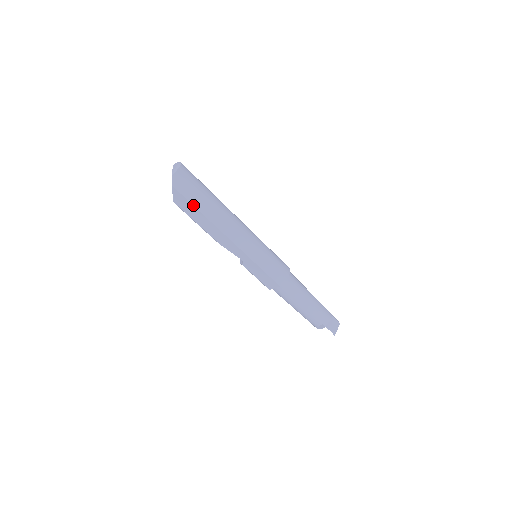
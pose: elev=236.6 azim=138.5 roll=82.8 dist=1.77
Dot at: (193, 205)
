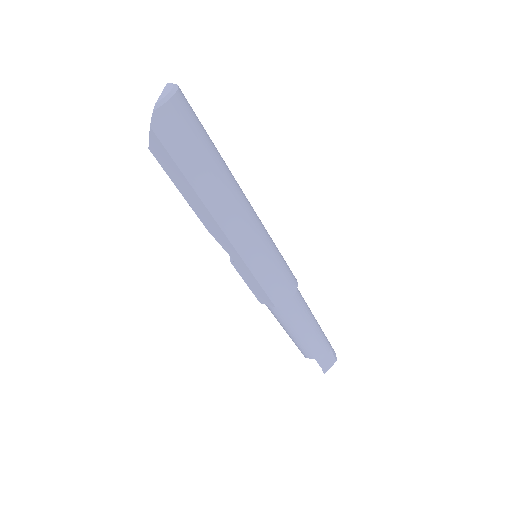
Dot at: (179, 167)
